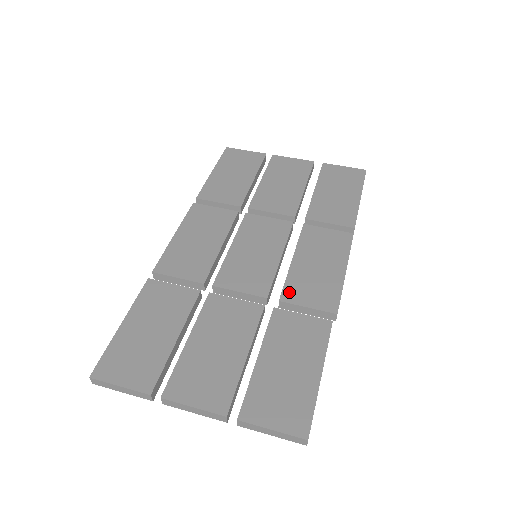
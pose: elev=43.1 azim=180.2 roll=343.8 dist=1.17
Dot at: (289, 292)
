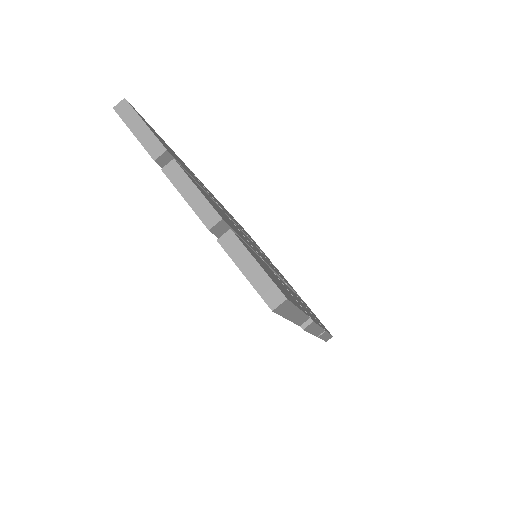
Dot at: occluded
